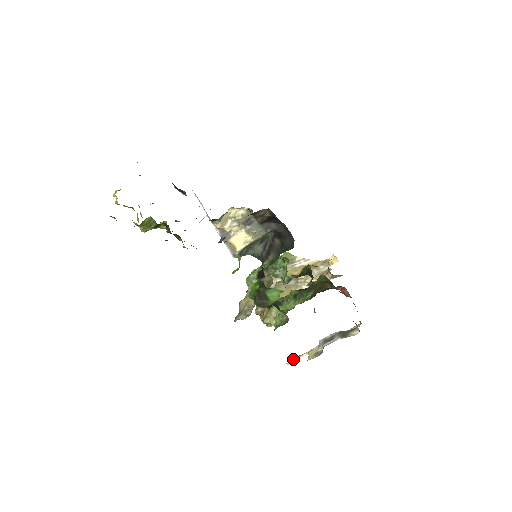
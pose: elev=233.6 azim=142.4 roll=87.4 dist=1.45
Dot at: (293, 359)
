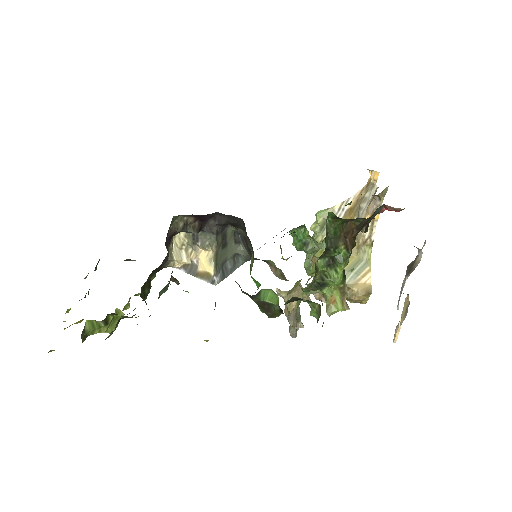
Dot at: (395, 332)
